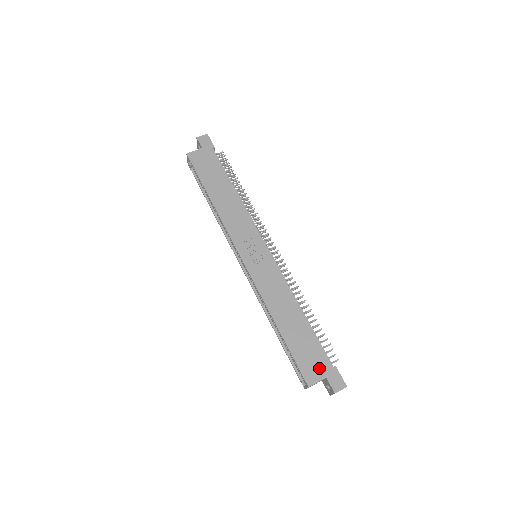
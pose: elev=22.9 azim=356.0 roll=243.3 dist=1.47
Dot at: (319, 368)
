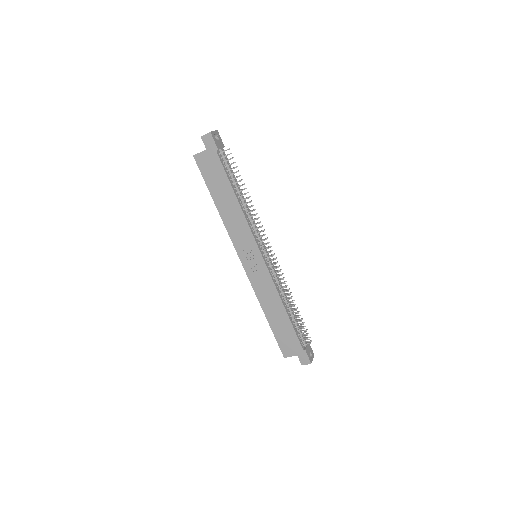
Dot at: (293, 349)
